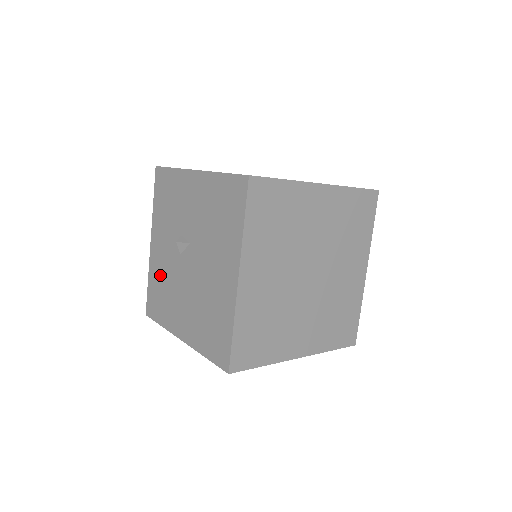
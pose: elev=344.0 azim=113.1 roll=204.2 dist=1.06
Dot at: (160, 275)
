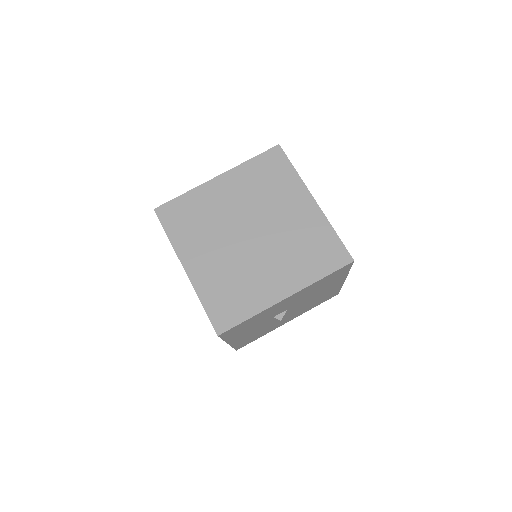
Dot at: occluded
